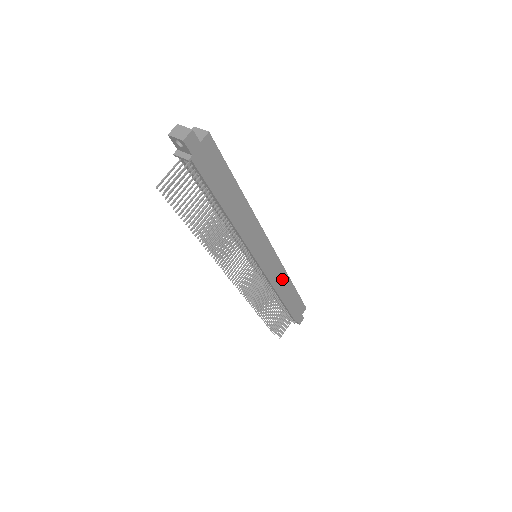
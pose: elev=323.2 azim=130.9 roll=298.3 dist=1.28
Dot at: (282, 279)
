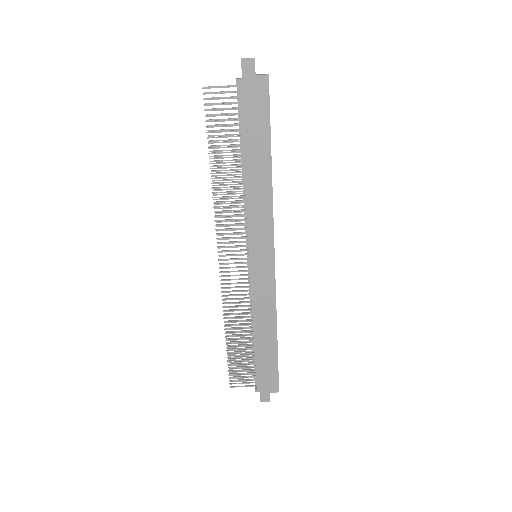
Dot at: (267, 313)
